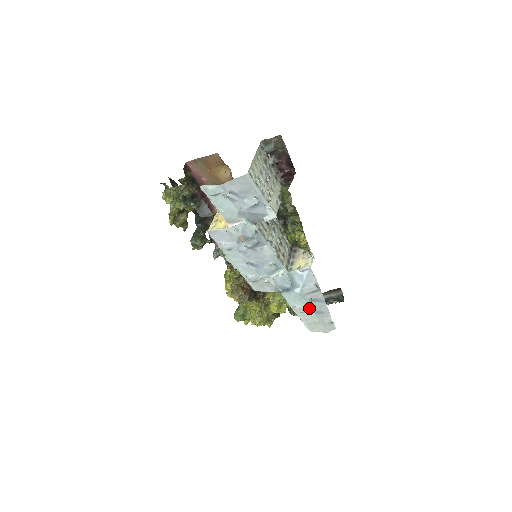
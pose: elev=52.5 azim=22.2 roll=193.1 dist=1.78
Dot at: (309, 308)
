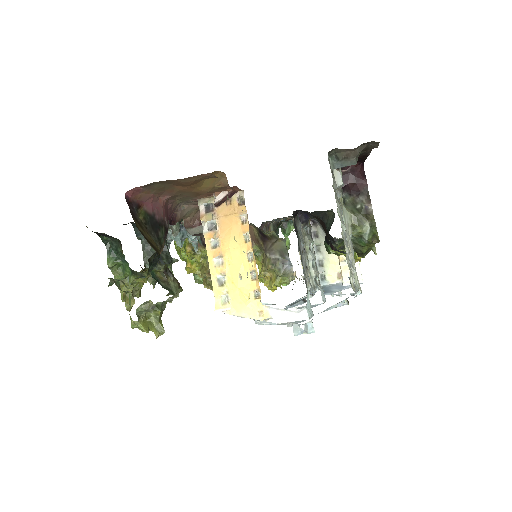
Dot at: occluded
